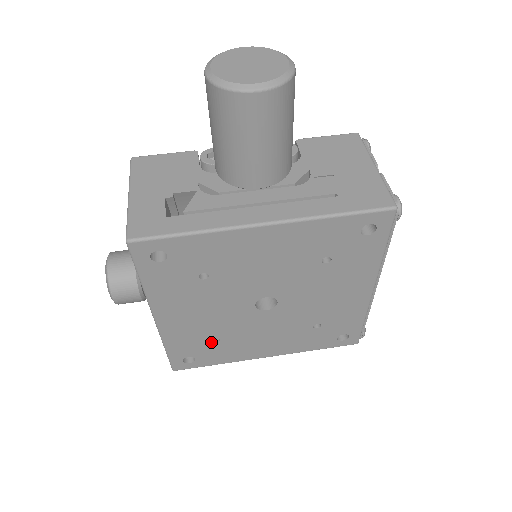
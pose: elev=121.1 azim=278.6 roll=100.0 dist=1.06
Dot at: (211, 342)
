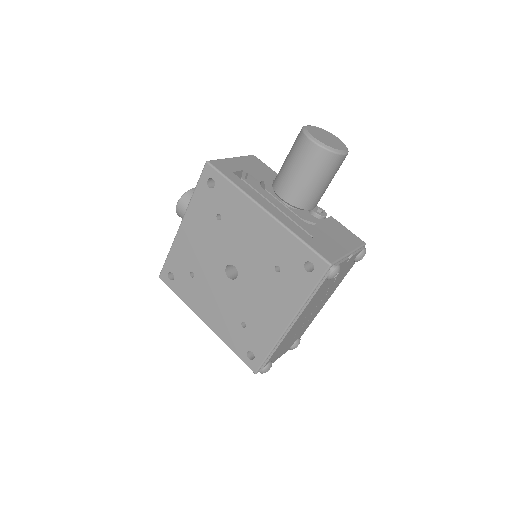
Dot at: (190, 273)
